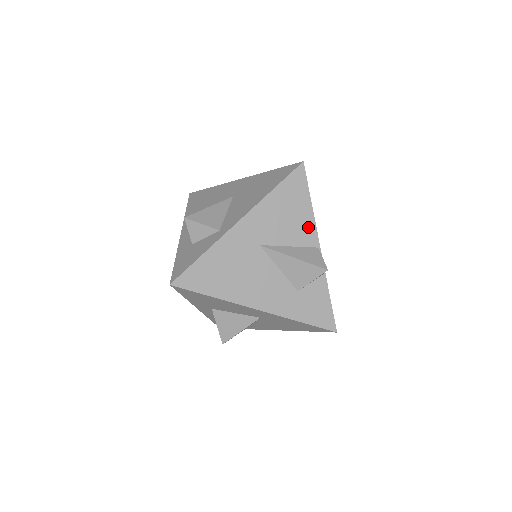
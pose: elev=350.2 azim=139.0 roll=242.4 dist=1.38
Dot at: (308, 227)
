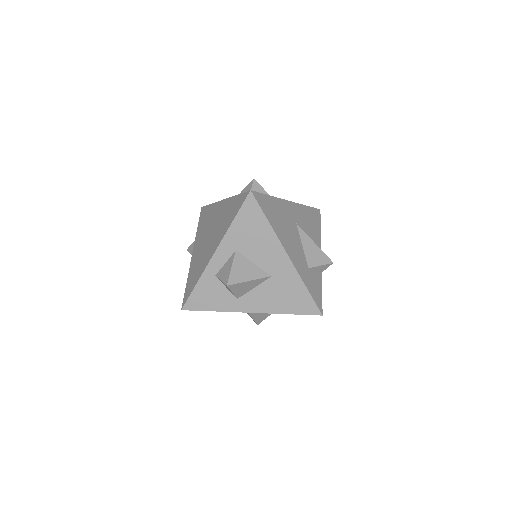
Dot at: (318, 241)
